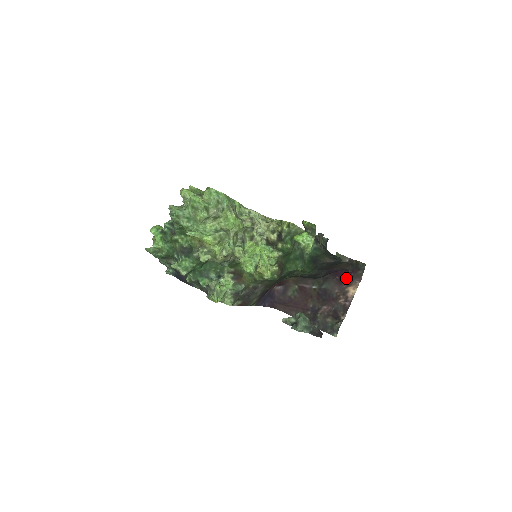
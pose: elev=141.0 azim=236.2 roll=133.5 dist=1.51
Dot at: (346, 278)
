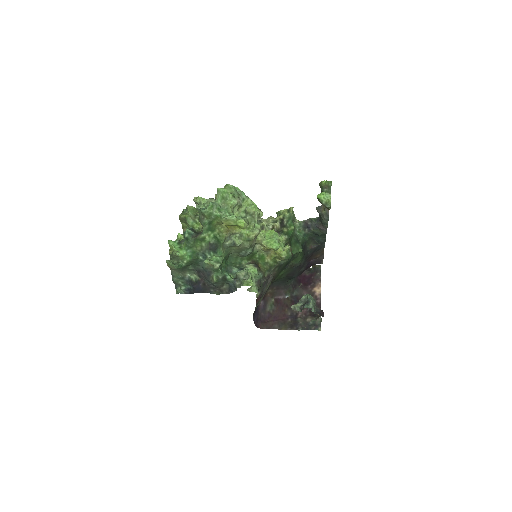
Dot at: (309, 282)
